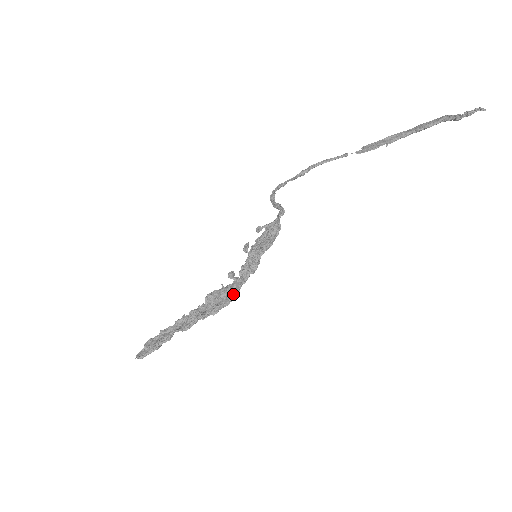
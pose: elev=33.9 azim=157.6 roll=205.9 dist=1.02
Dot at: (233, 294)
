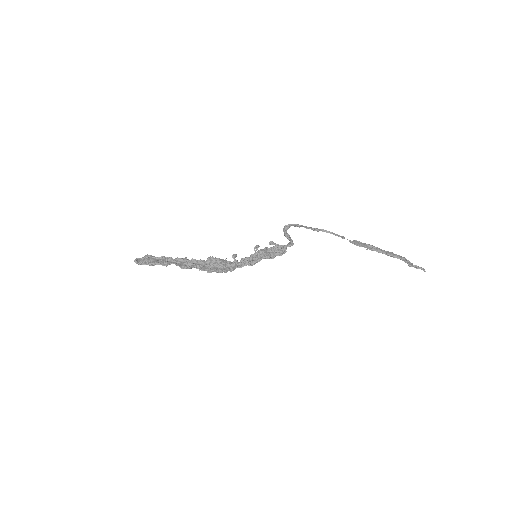
Dot at: (229, 269)
